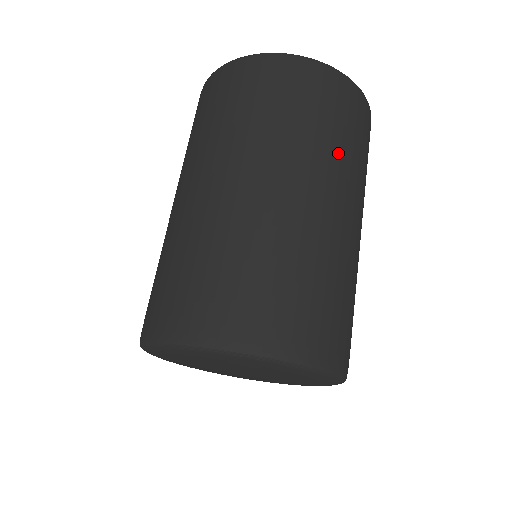
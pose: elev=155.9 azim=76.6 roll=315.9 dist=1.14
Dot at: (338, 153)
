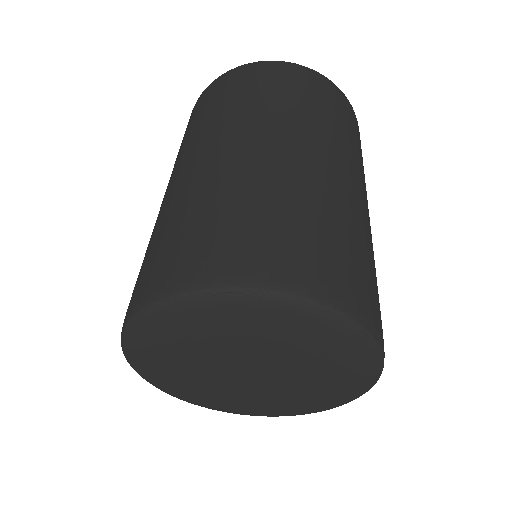
Dot at: (340, 135)
